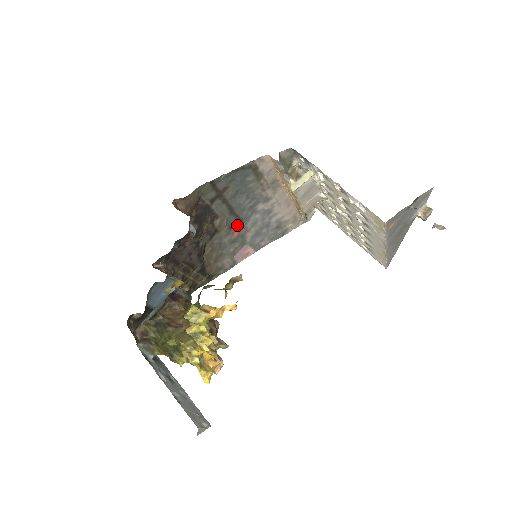
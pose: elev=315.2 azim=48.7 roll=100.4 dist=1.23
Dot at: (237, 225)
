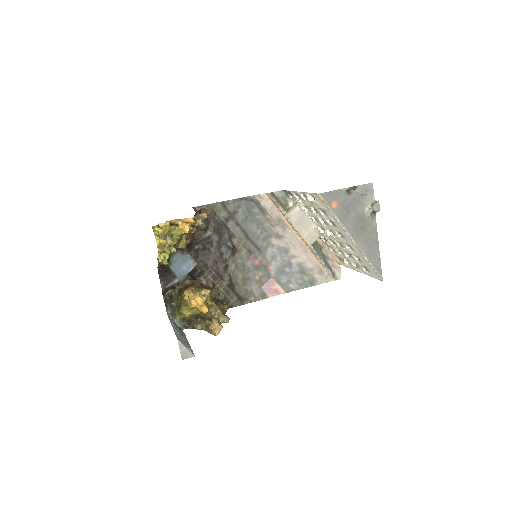
Dot at: (256, 253)
